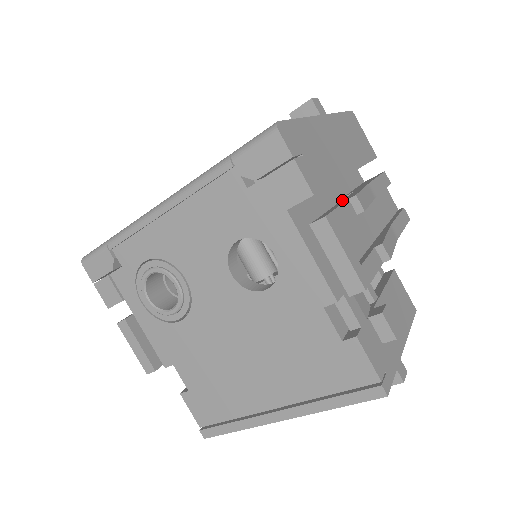
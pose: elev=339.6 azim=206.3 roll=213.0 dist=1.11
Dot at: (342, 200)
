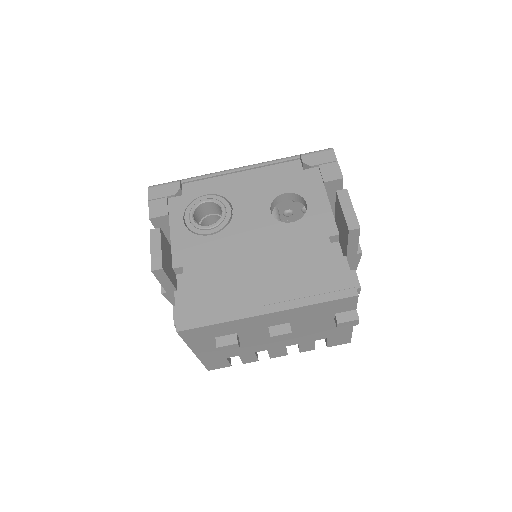
Dot at: occluded
